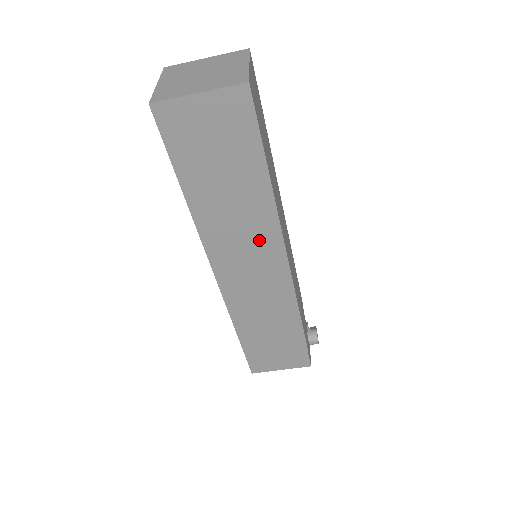
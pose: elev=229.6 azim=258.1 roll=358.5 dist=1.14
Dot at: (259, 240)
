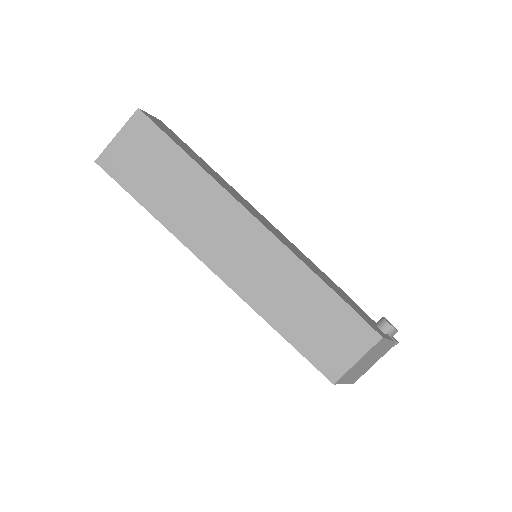
Dot at: (224, 217)
